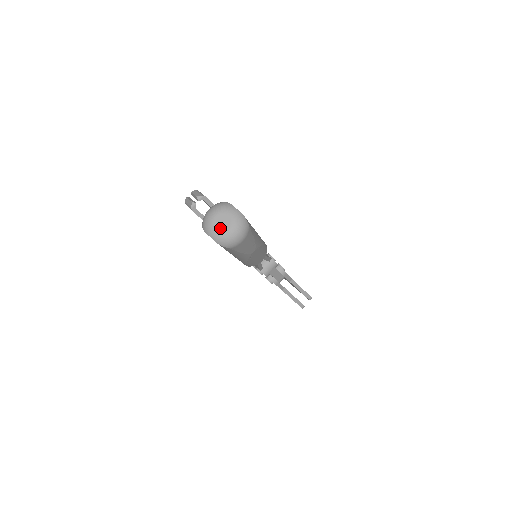
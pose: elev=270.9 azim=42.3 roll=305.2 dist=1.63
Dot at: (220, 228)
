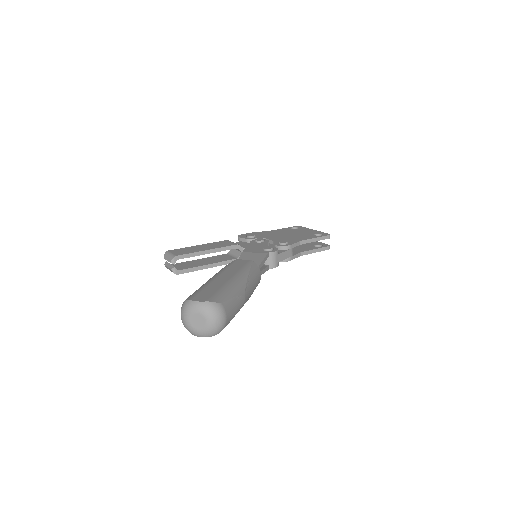
Dot at: (201, 327)
